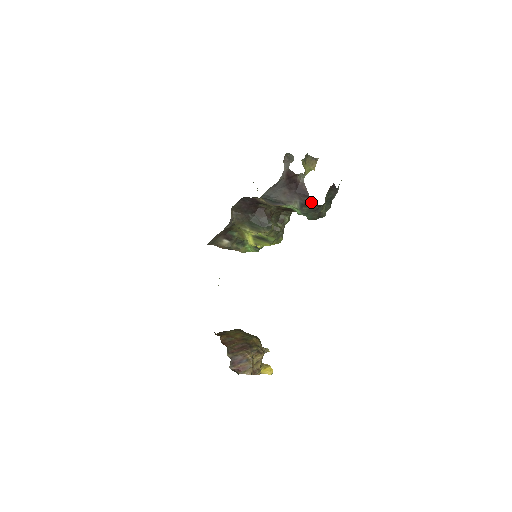
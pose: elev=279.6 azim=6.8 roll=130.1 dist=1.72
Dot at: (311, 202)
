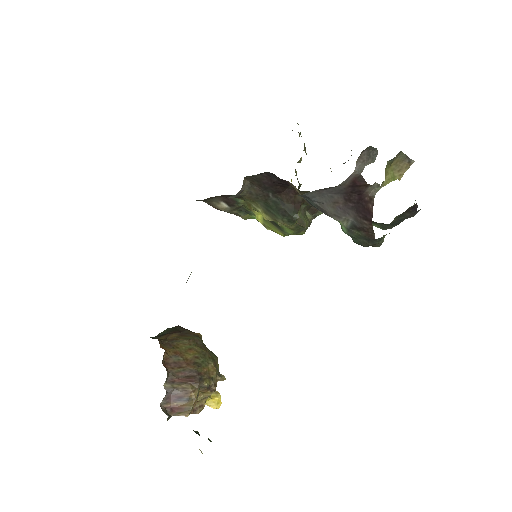
Dot at: (370, 229)
